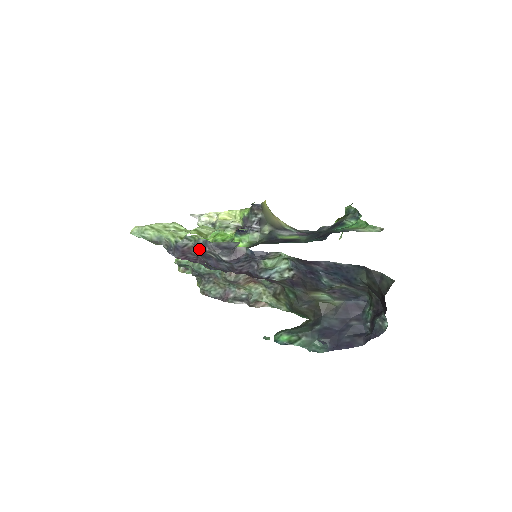
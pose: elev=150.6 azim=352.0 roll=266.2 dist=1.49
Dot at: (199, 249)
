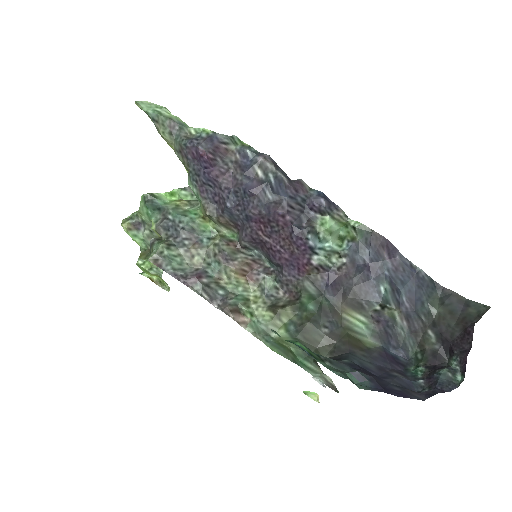
Dot at: (241, 158)
